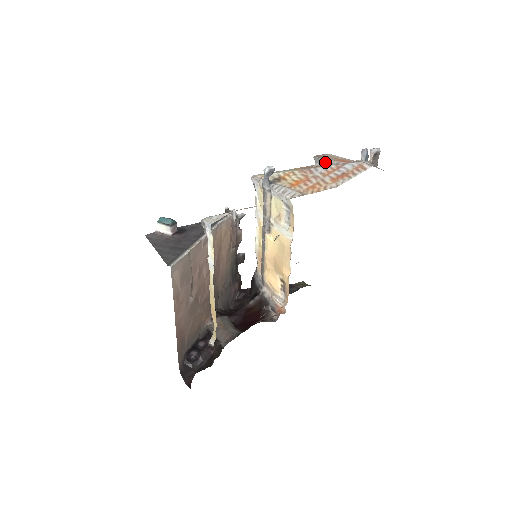
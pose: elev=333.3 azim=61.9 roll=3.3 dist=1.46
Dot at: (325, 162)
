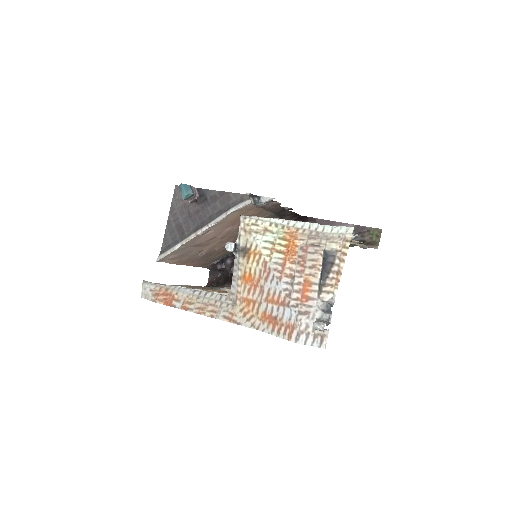
Dot at: (296, 270)
